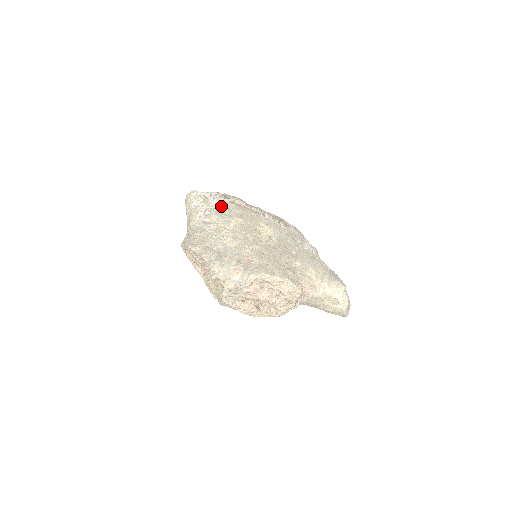
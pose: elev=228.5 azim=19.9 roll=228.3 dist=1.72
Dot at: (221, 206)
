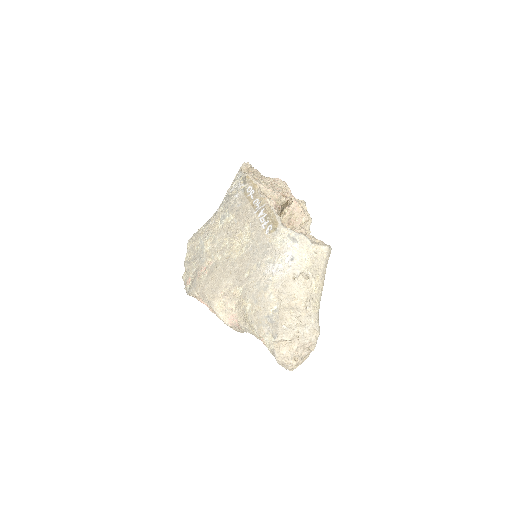
Dot at: (233, 194)
